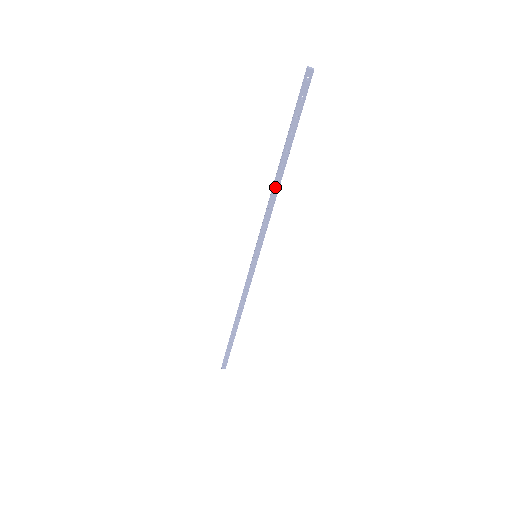
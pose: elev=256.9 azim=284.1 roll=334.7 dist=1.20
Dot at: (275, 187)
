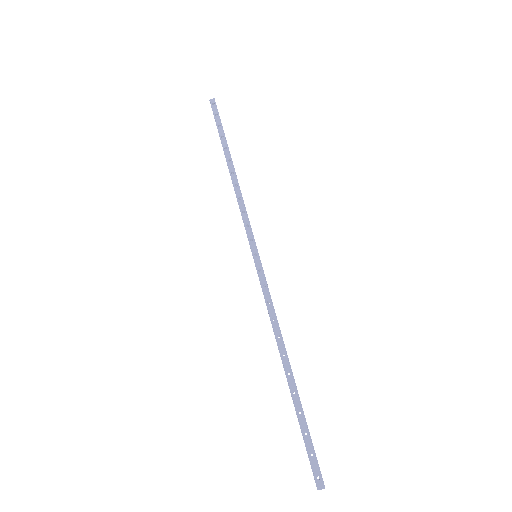
Dot at: (233, 179)
